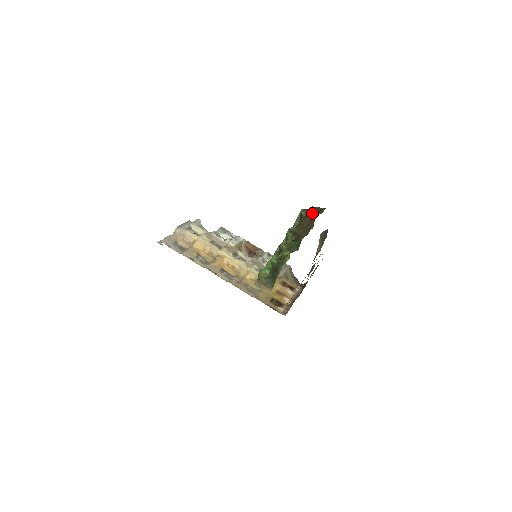
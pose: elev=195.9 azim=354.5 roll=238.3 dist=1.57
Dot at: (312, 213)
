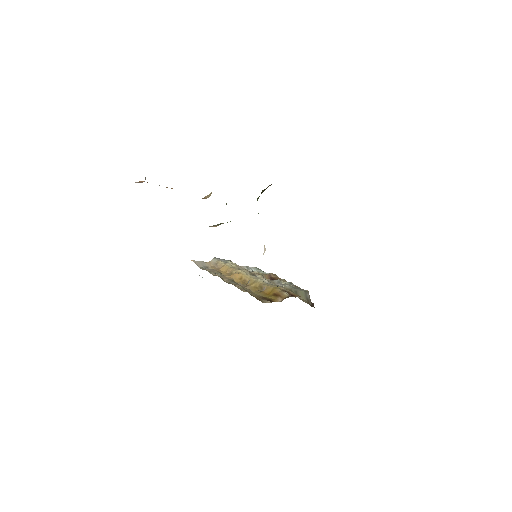
Dot at: occluded
